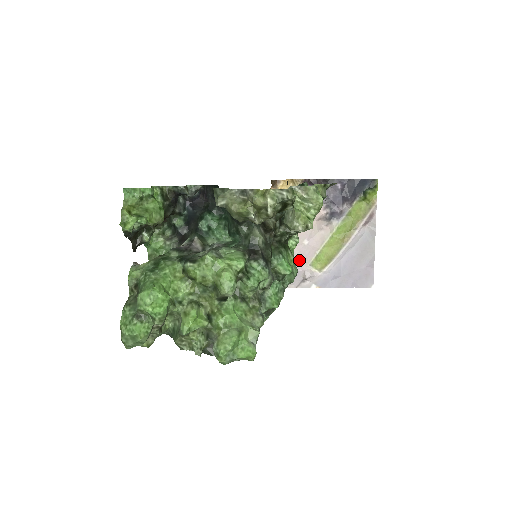
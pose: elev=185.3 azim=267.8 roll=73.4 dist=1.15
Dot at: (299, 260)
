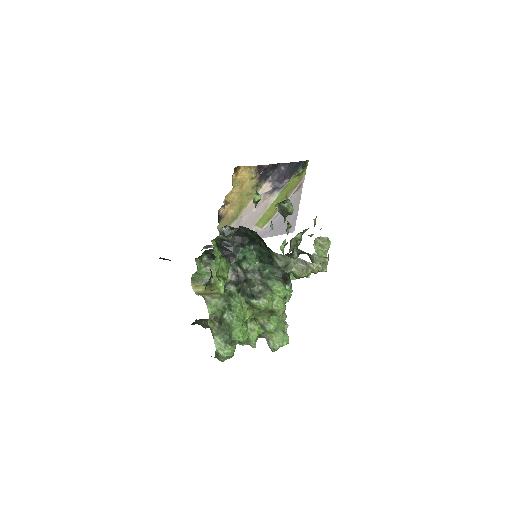
Dot at: (248, 223)
